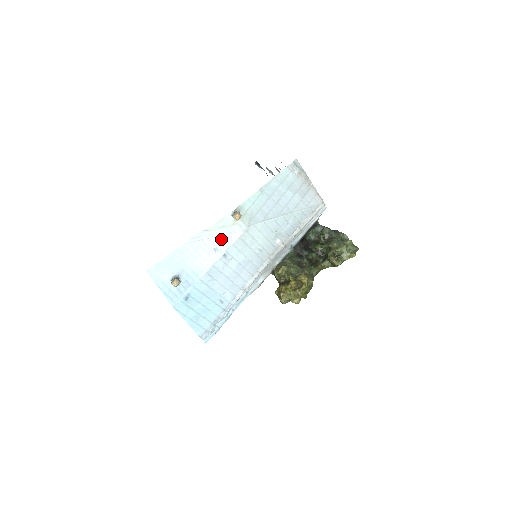
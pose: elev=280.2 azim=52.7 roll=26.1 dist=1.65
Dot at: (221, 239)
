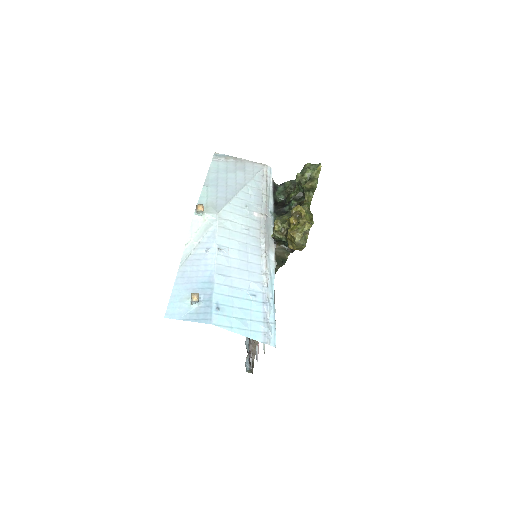
Dot at: (205, 240)
